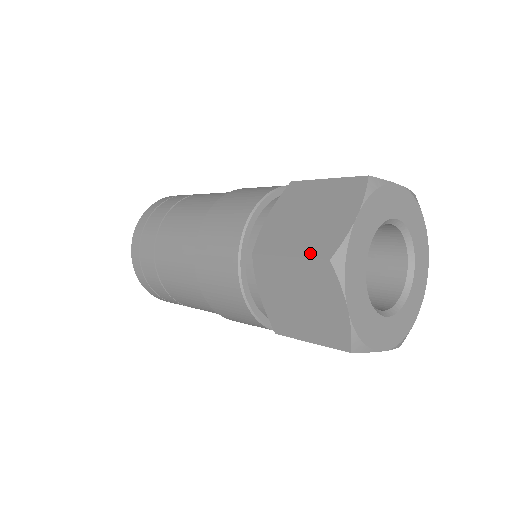
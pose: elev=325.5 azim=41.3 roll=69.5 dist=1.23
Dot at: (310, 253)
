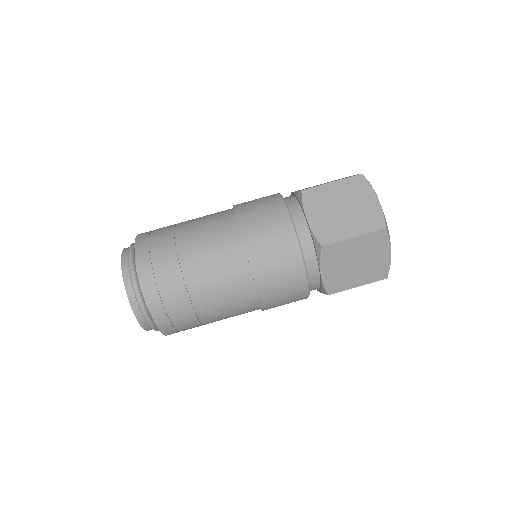
Dot at: (369, 229)
